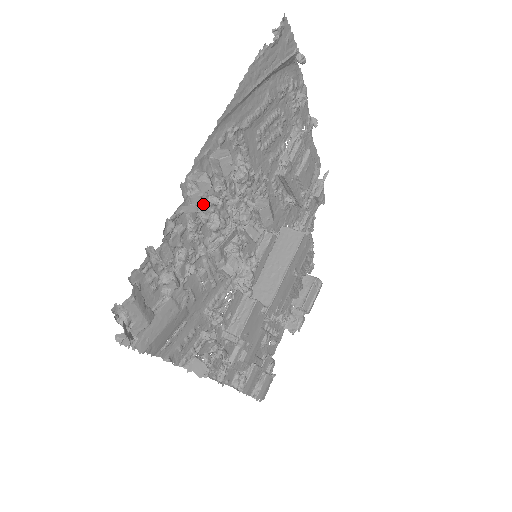
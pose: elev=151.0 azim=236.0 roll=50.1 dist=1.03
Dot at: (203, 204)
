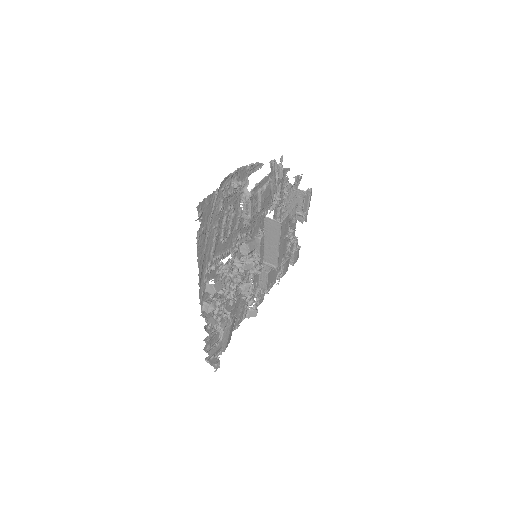
Dot at: (215, 301)
